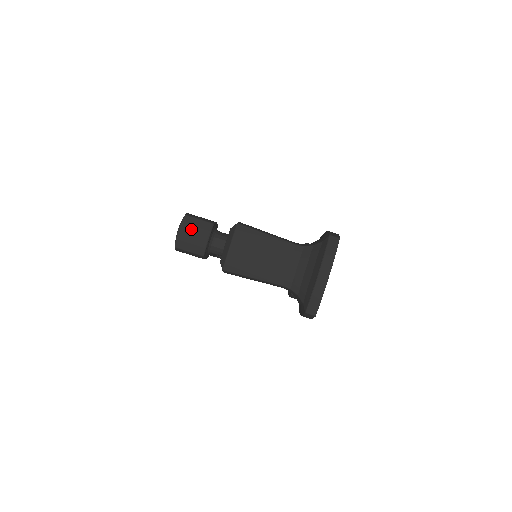
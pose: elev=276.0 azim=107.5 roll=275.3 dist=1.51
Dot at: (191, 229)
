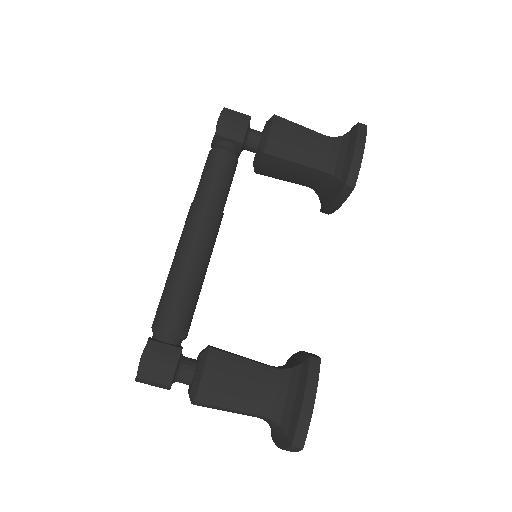
Dot at: (148, 384)
